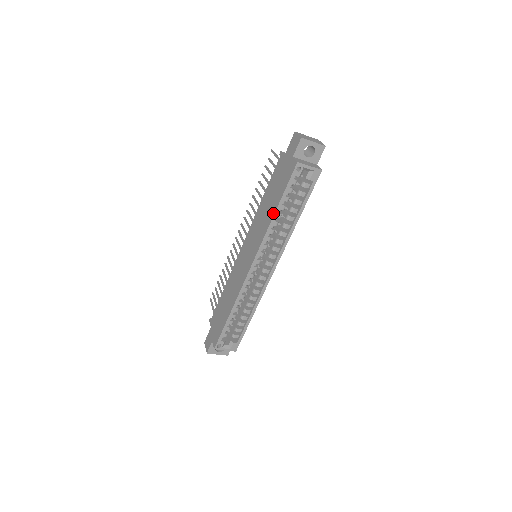
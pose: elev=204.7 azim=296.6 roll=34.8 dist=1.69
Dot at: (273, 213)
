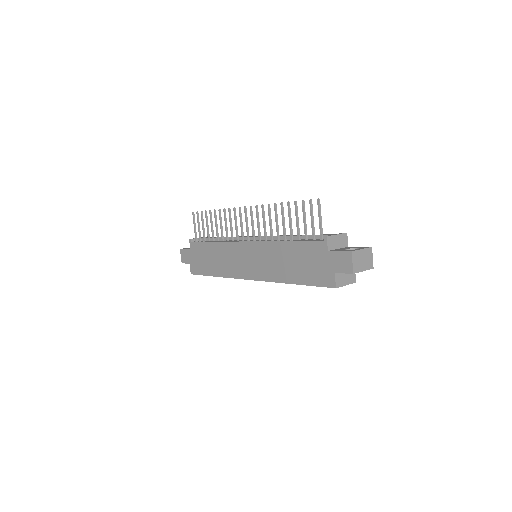
Dot at: (290, 281)
